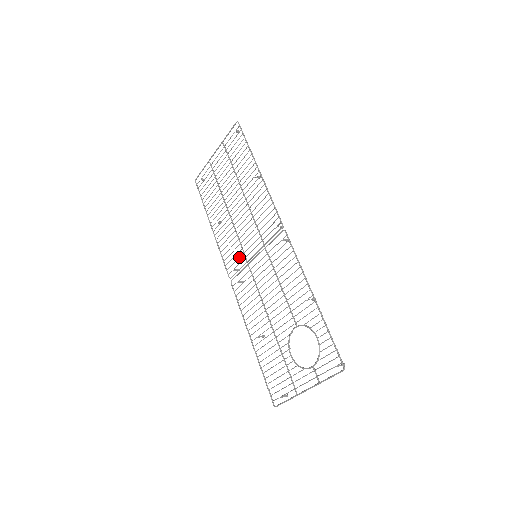
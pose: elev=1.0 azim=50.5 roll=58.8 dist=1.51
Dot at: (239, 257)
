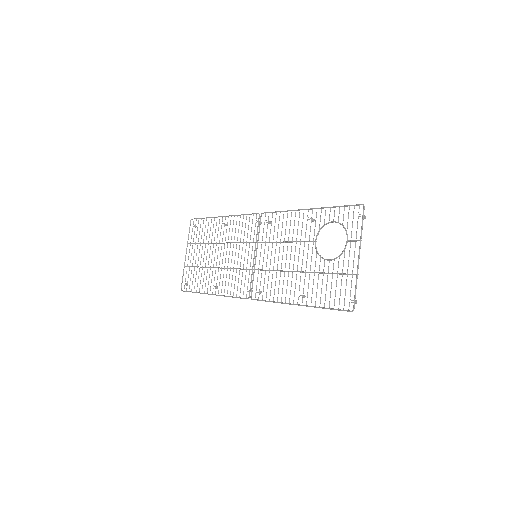
Dot at: (245, 276)
